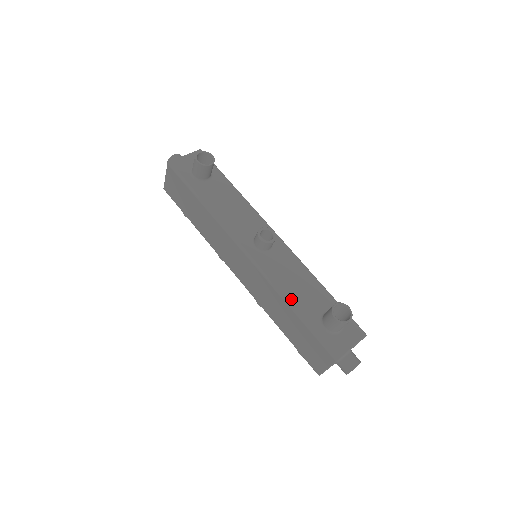
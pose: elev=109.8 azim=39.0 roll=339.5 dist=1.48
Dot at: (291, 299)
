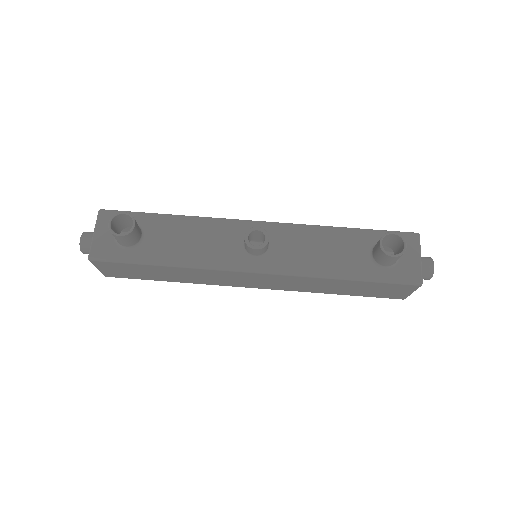
Dot at: (334, 272)
